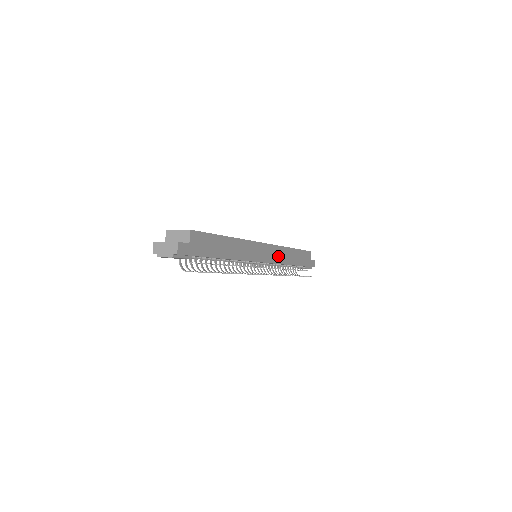
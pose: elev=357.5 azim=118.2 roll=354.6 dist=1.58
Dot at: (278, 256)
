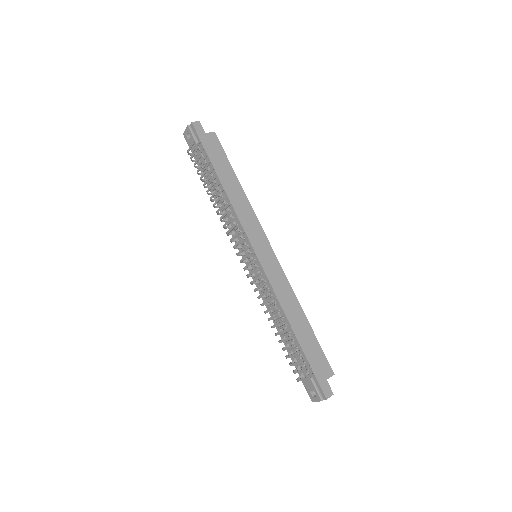
Dot at: (277, 281)
